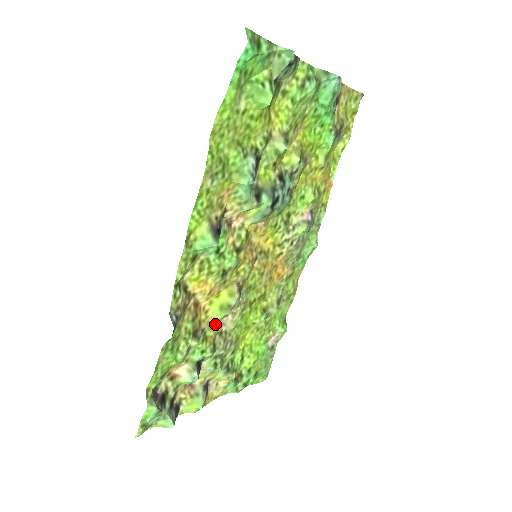
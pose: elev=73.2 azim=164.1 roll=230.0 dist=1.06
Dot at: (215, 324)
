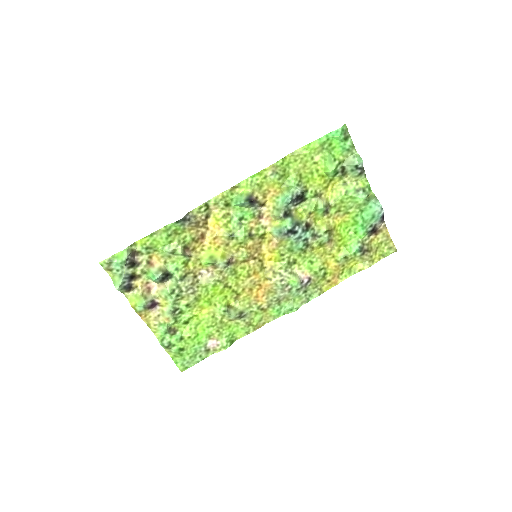
Dot at: (199, 266)
